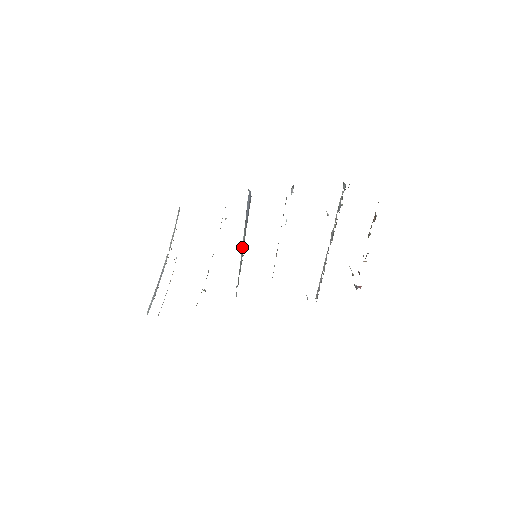
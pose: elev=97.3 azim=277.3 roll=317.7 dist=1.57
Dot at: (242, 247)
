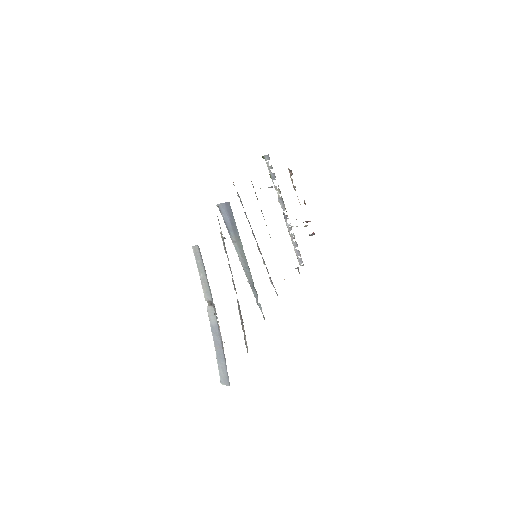
Dot at: (240, 260)
